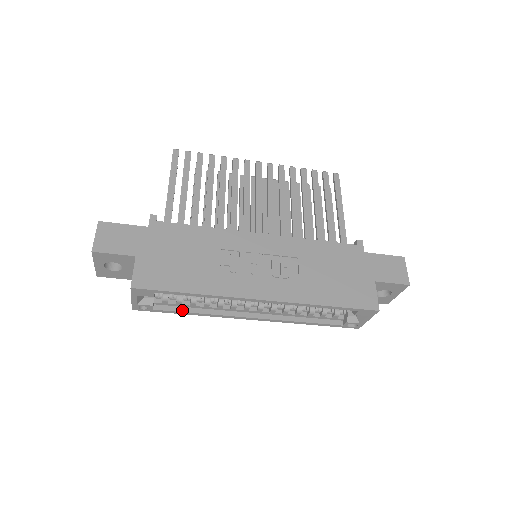
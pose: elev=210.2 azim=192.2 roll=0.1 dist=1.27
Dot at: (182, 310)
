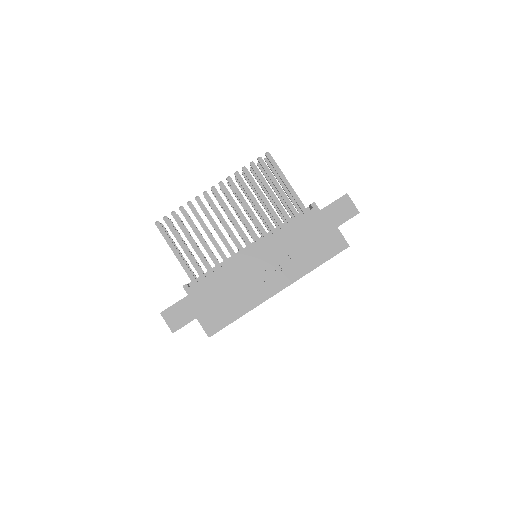
Dot at: occluded
